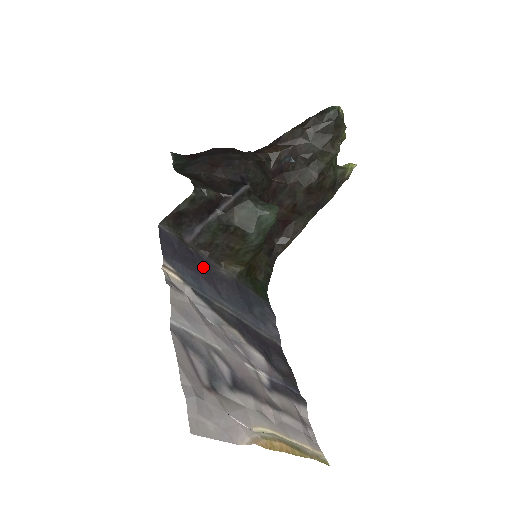
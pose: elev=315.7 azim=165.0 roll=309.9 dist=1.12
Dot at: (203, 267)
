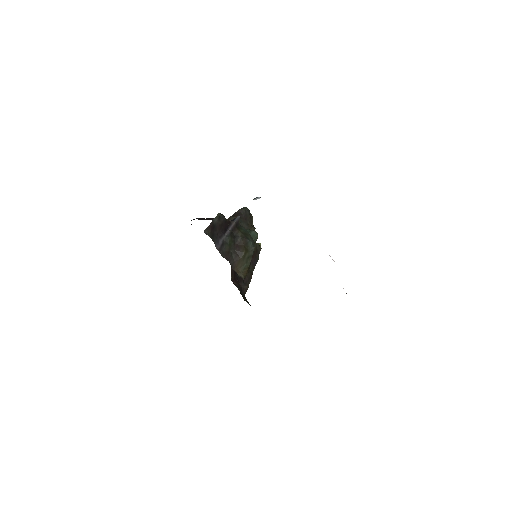
Dot at: occluded
